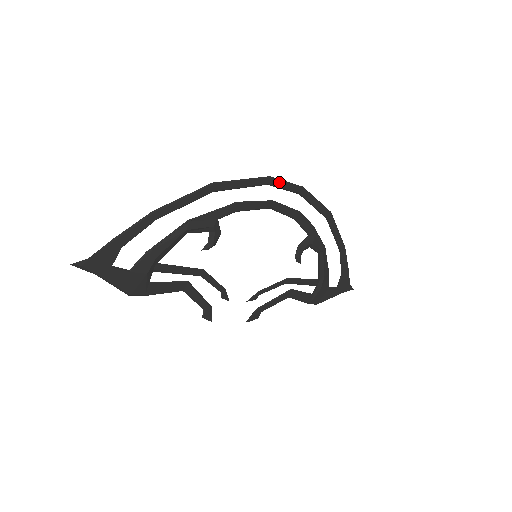
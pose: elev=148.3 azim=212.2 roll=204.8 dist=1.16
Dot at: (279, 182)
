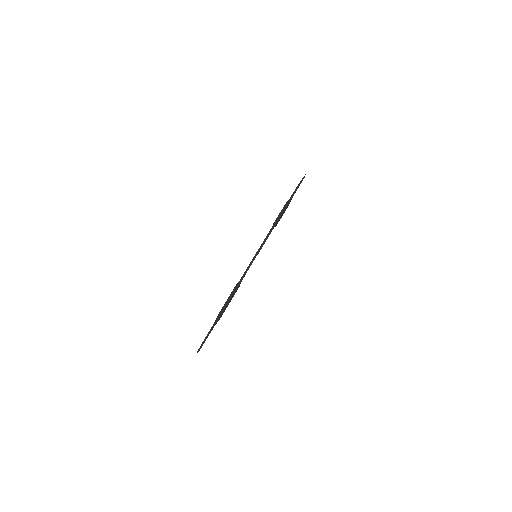
Dot at: occluded
